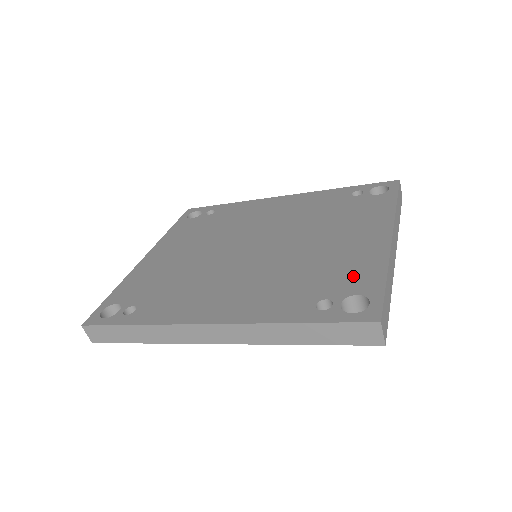
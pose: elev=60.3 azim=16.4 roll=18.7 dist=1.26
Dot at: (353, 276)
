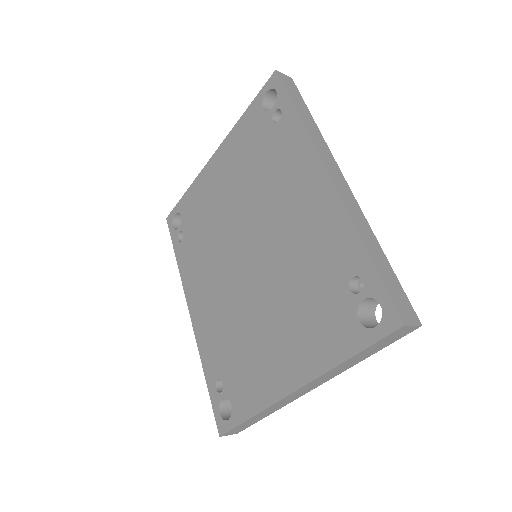
Dot at: (243, 389)
